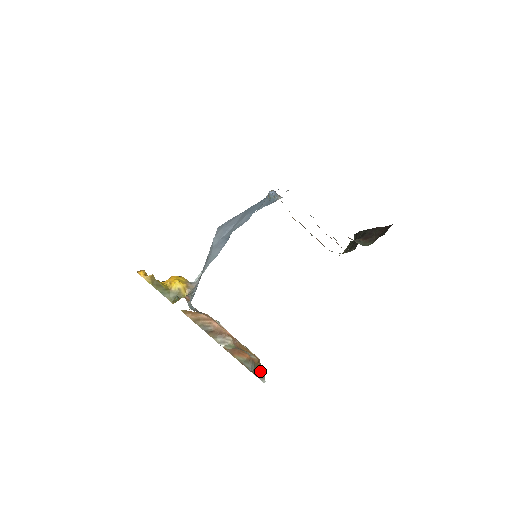
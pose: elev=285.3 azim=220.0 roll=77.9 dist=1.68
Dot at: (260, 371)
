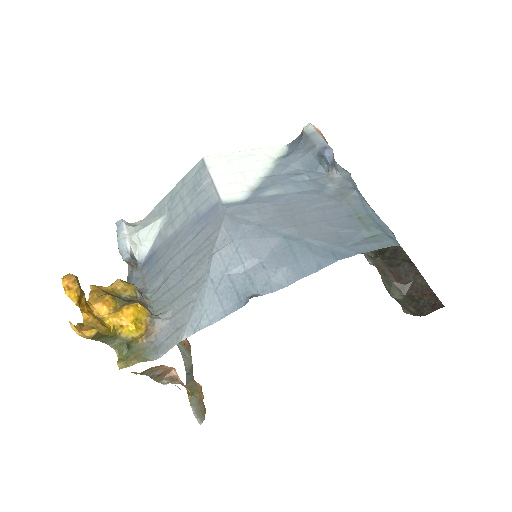
Dot at: (200, 411)
